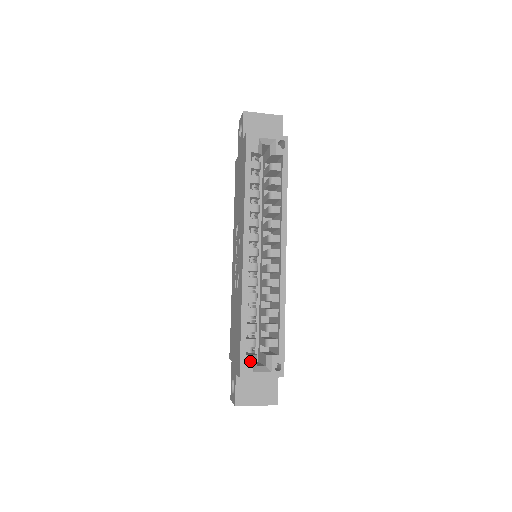
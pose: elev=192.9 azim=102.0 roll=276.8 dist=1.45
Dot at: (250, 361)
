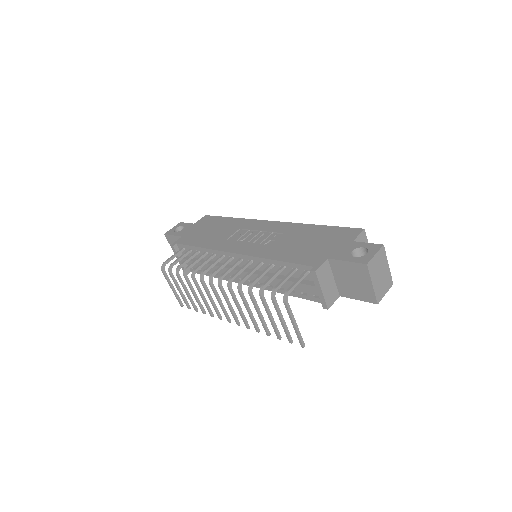
Dot at: occluded
